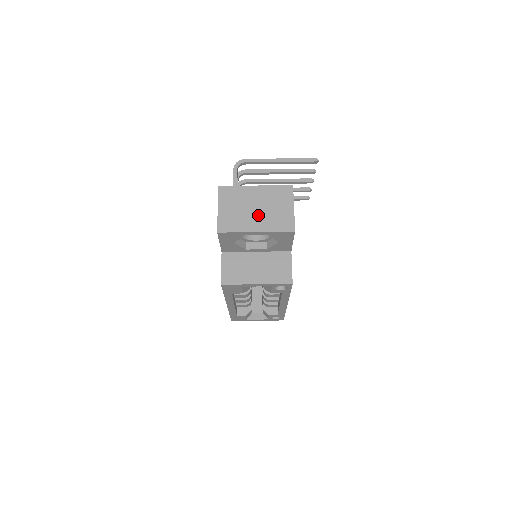
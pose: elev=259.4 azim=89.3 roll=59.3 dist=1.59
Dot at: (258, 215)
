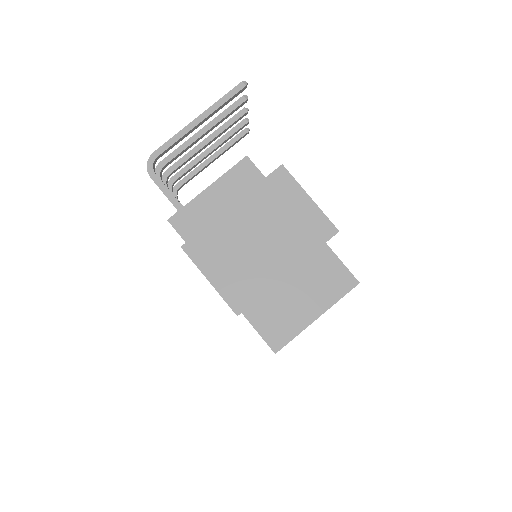
Dot at: (271, 247)
